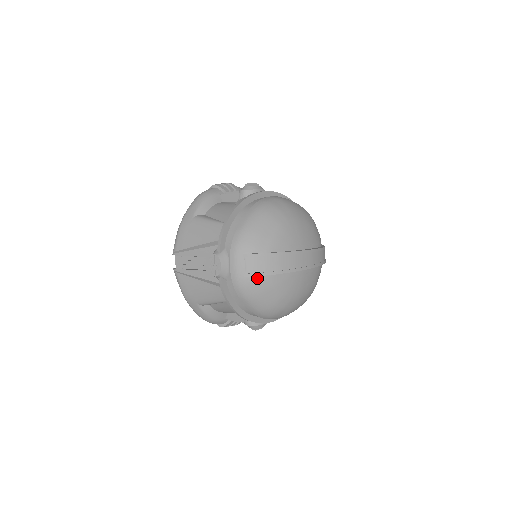
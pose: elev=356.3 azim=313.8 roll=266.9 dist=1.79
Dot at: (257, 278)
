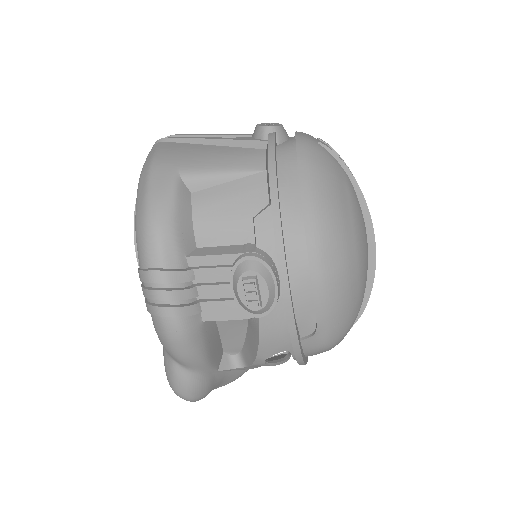
Dot at: (333, 158)
